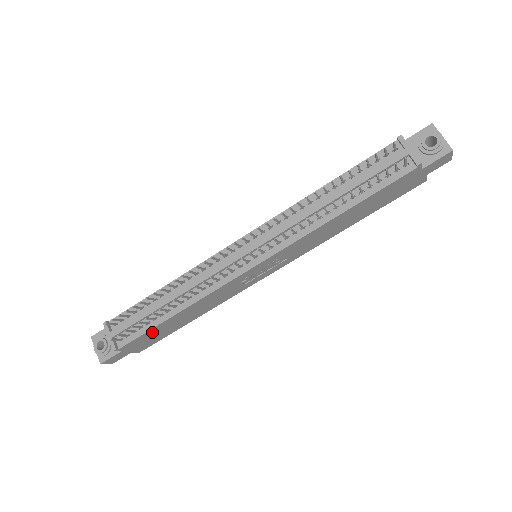
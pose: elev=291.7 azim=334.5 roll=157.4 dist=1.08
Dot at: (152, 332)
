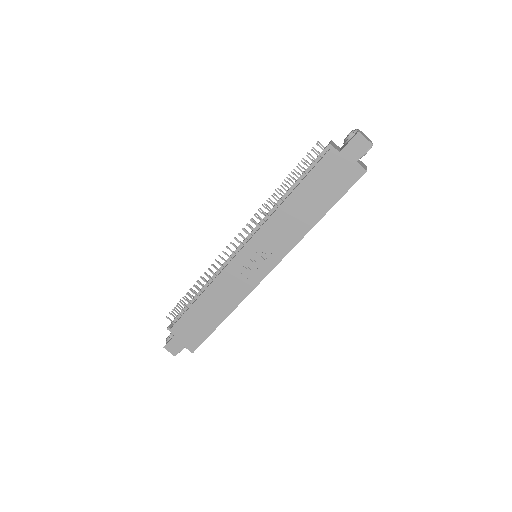
Dot at: (190, 317)
